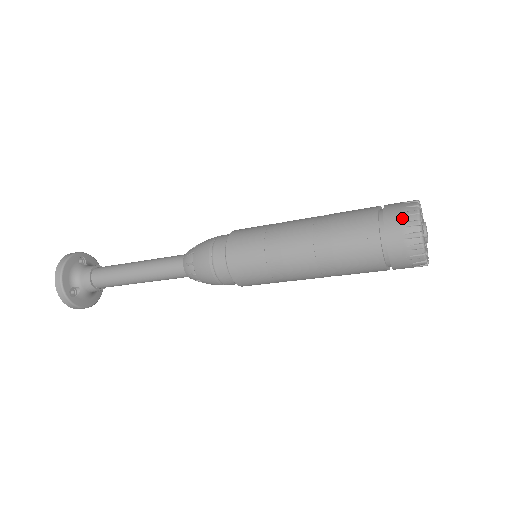
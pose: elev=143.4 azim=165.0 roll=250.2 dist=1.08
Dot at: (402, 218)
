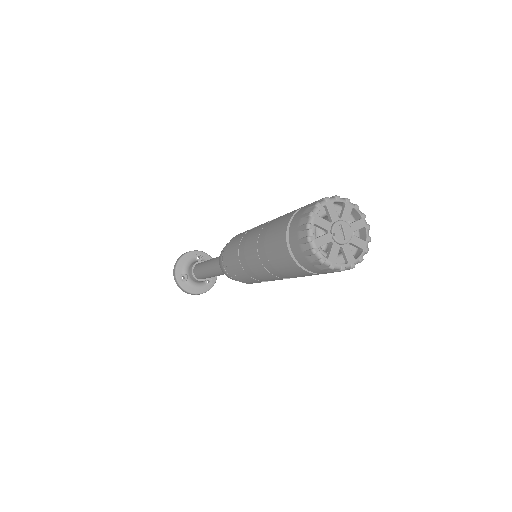
Dot at: (304, 210)
